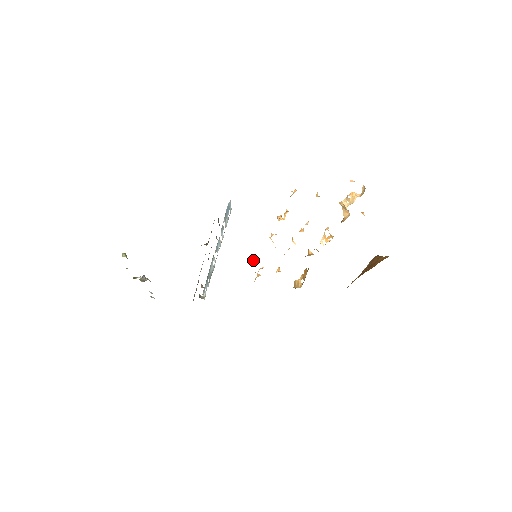
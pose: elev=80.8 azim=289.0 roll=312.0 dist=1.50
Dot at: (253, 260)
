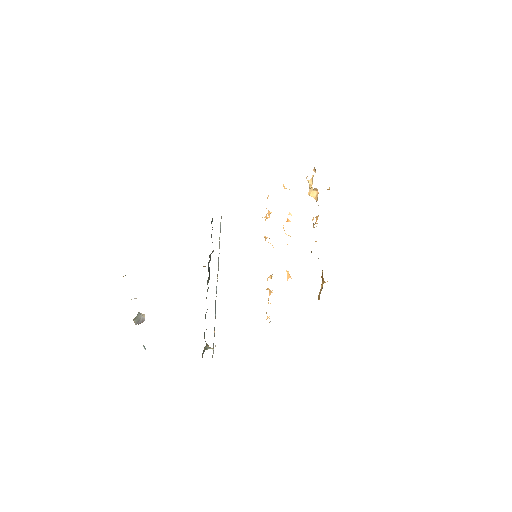
Dot at: occluded
